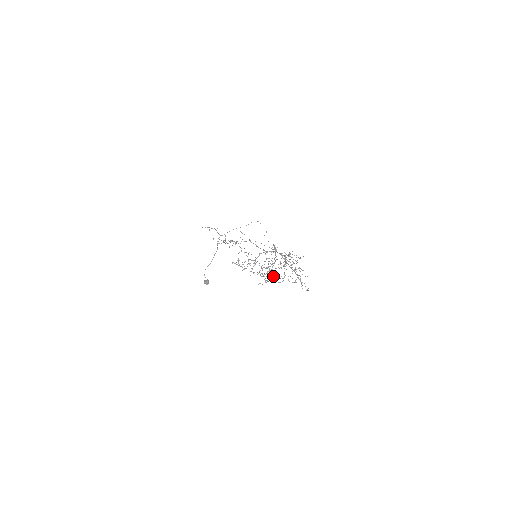
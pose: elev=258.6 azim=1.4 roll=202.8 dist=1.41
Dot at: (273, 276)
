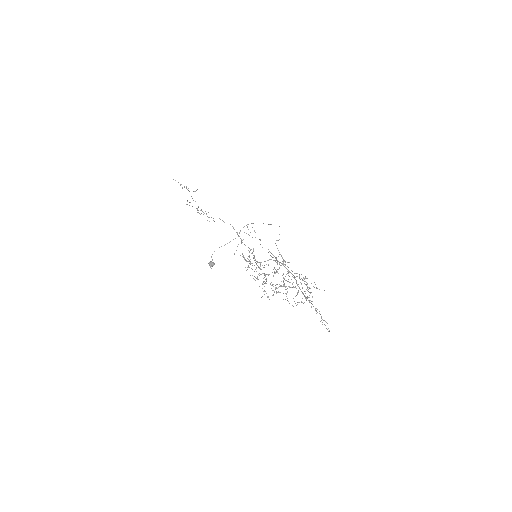
Dot at: occluded
